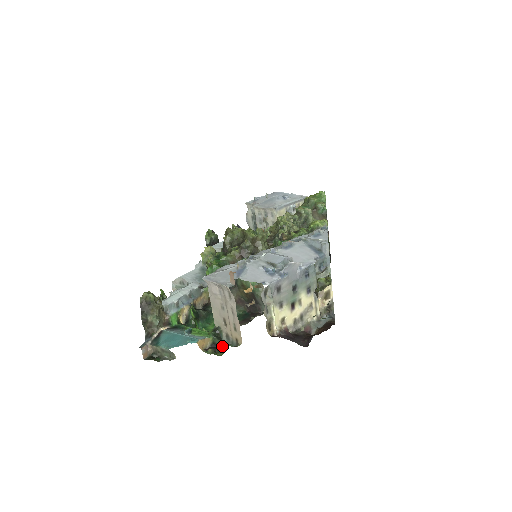
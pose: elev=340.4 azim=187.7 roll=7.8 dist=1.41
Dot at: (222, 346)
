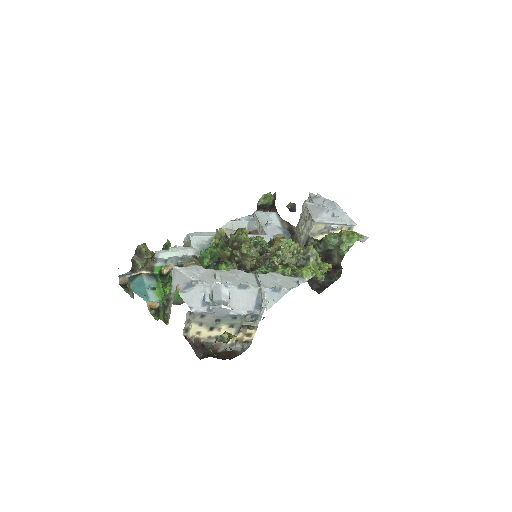
Dot at: (160, 315)
